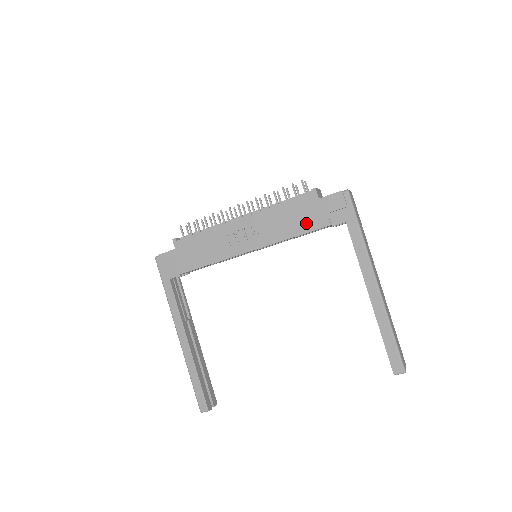
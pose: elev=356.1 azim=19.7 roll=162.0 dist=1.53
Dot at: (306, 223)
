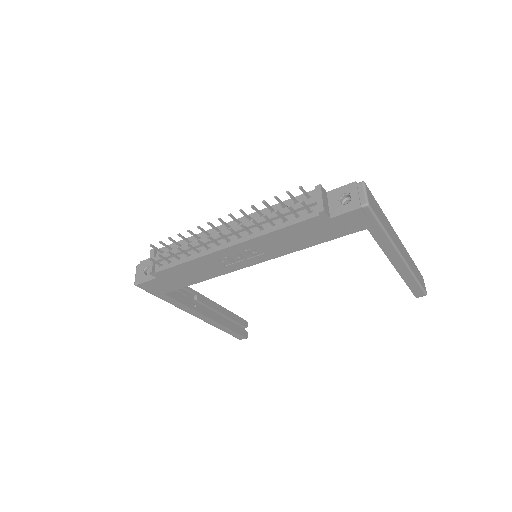
Dot at: (317, 238)
